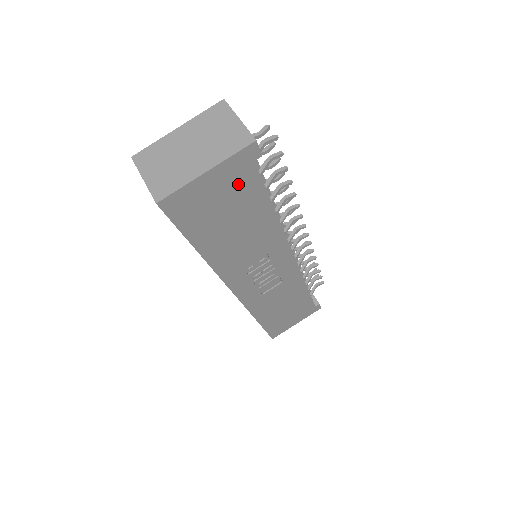
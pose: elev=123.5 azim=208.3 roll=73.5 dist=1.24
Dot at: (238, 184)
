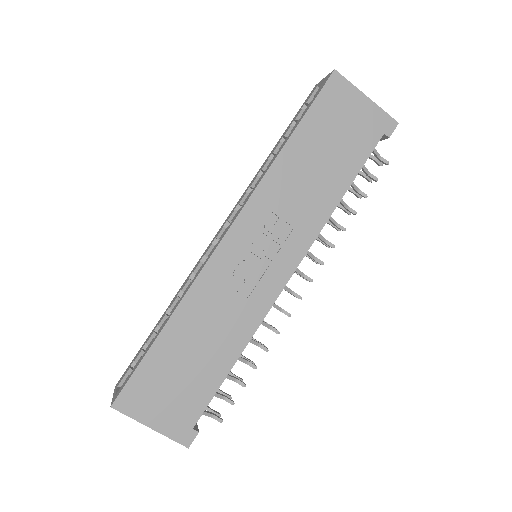
Dot at: (363, 133)
